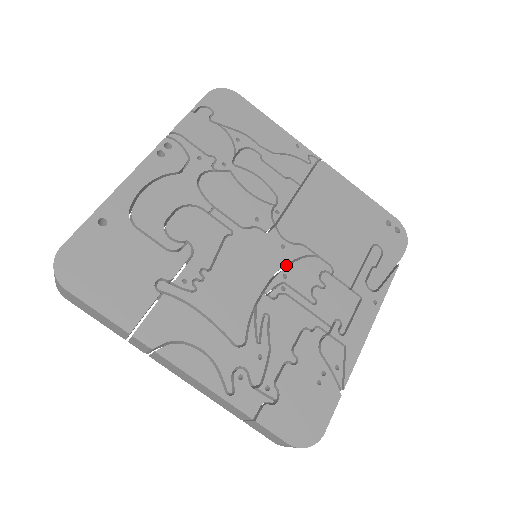
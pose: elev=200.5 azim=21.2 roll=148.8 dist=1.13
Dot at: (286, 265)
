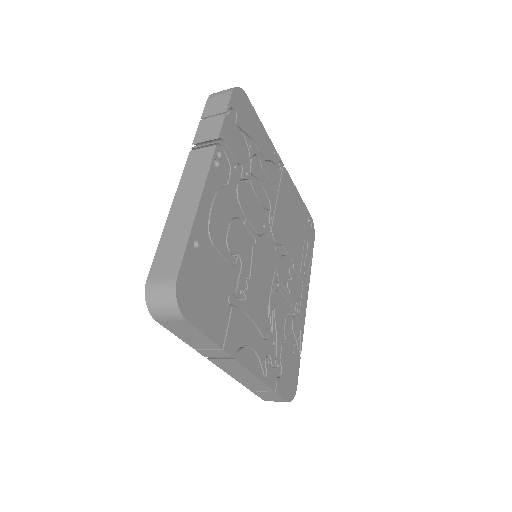
Dot at: occluded
